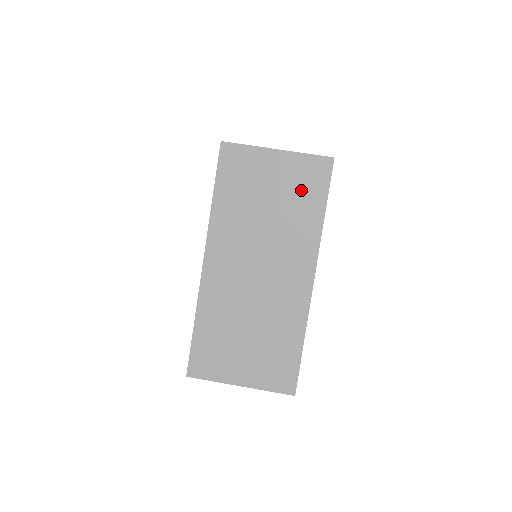
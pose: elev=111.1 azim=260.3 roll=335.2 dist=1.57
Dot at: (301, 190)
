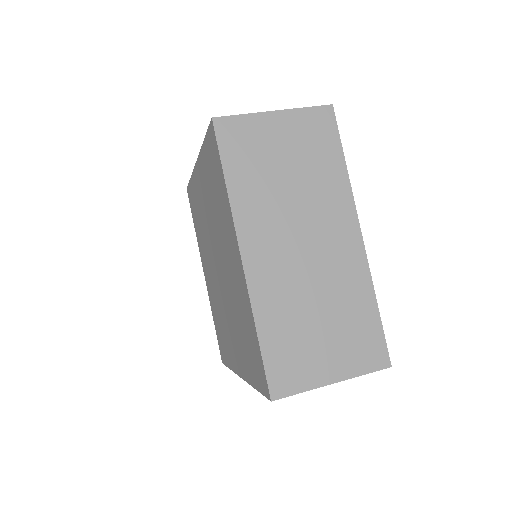
Dot at: (314, 146)
